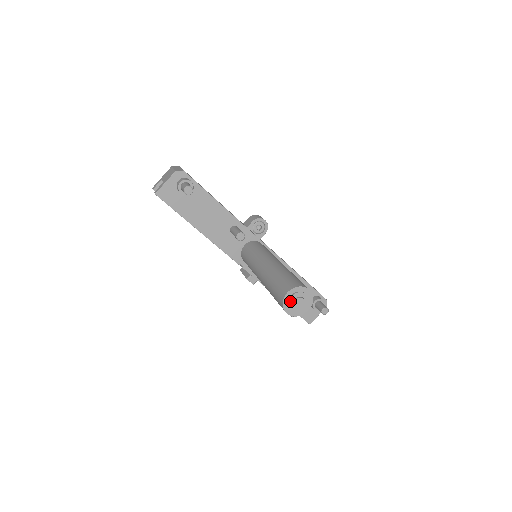
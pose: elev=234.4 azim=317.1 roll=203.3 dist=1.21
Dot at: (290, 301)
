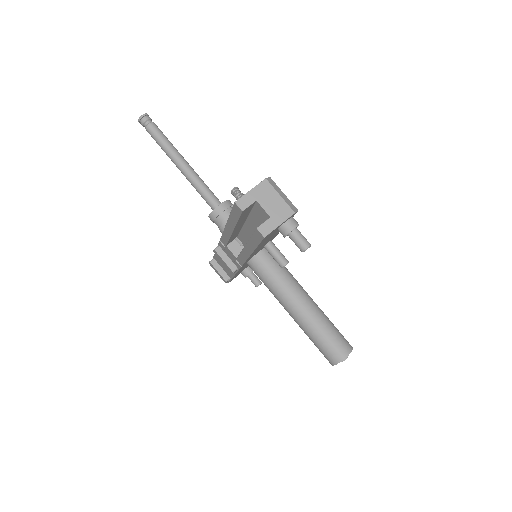
Dot at: (343, 360)
